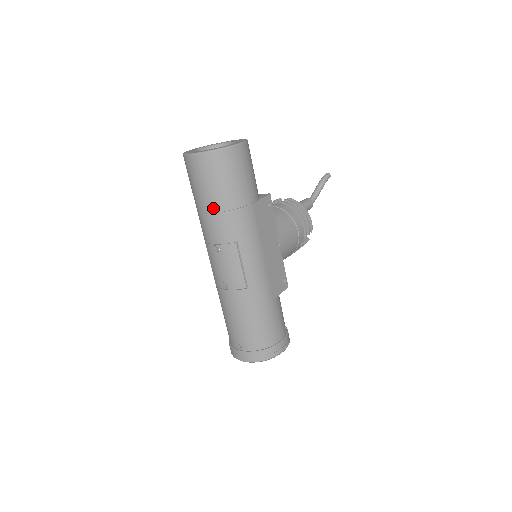
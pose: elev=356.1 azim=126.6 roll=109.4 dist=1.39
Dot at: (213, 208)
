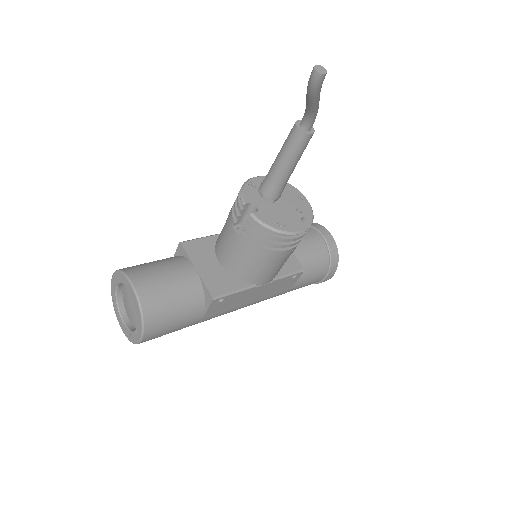
Dot at: occluded
